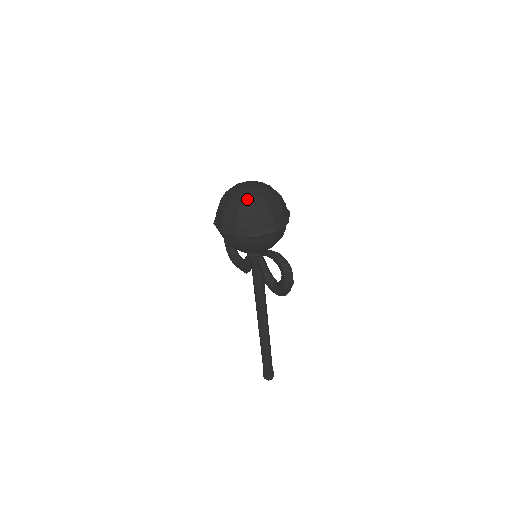
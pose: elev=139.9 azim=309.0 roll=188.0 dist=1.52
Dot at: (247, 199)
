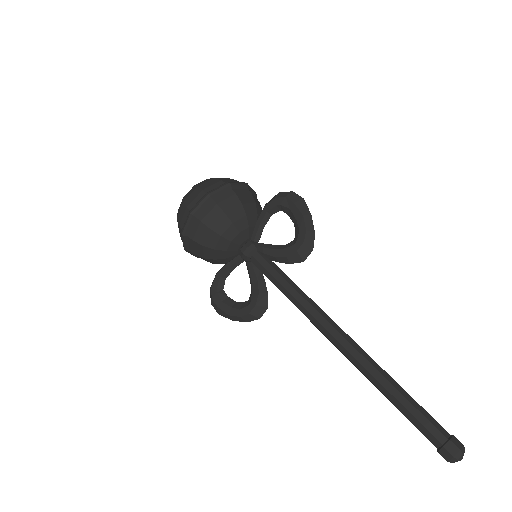
Dot at: occluded
